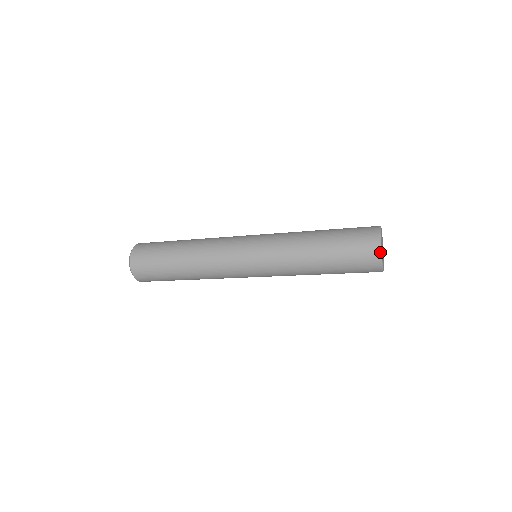
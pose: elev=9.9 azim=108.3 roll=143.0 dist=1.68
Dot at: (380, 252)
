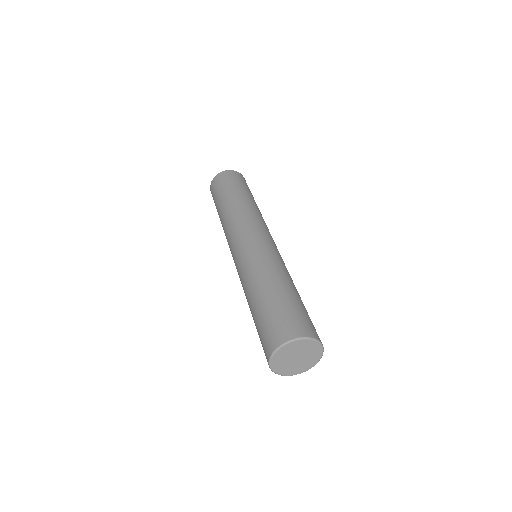
Dot at: (271, 370)
